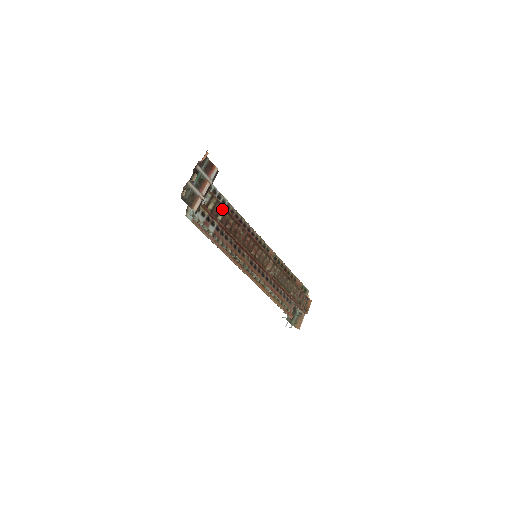
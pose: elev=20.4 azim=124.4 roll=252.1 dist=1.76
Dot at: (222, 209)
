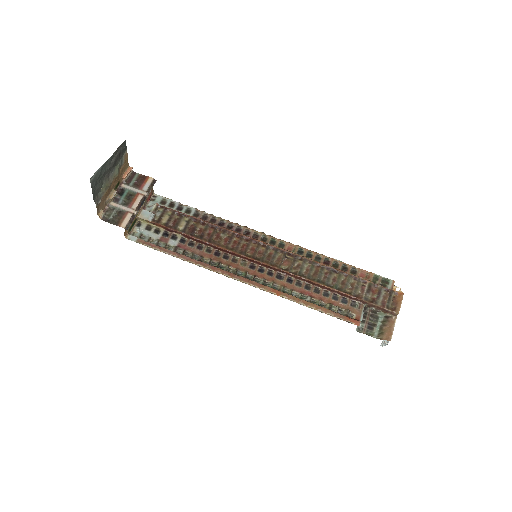
Dot at: (184, 218)
